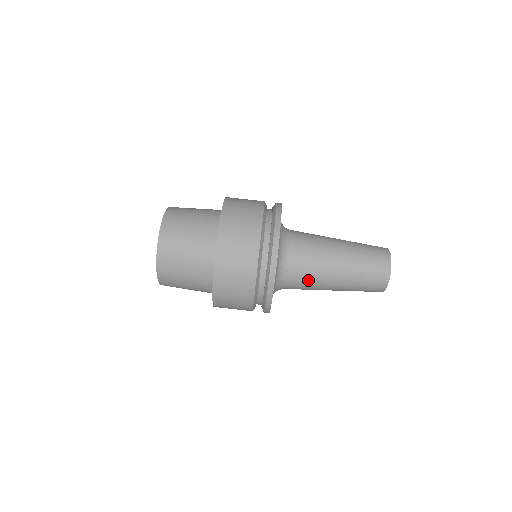
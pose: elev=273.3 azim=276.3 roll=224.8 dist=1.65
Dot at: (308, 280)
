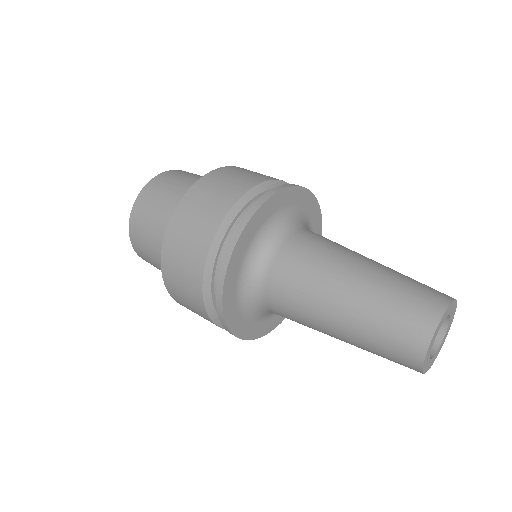
Dot at: (322, 247)
